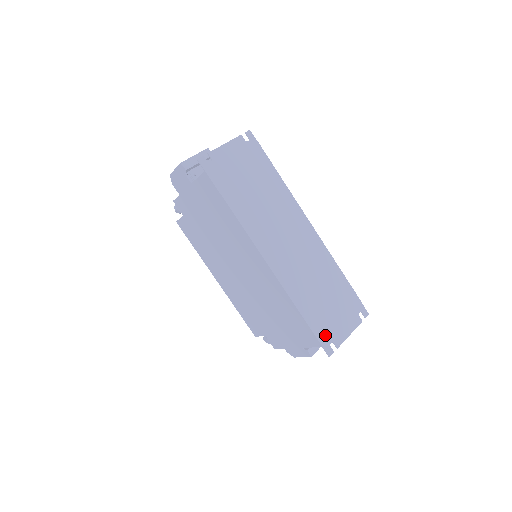
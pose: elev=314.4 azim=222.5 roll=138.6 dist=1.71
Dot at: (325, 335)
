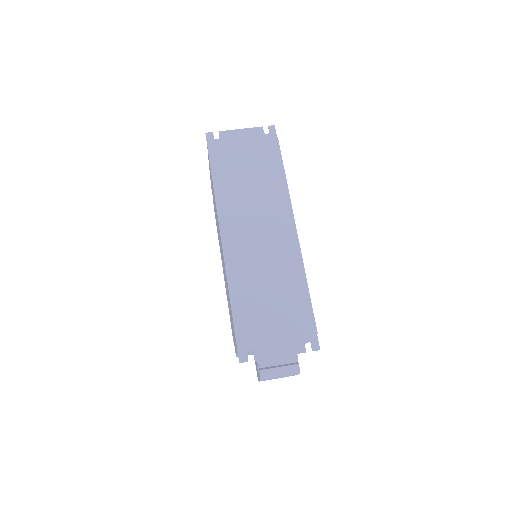
Dot at: (247, 339)
